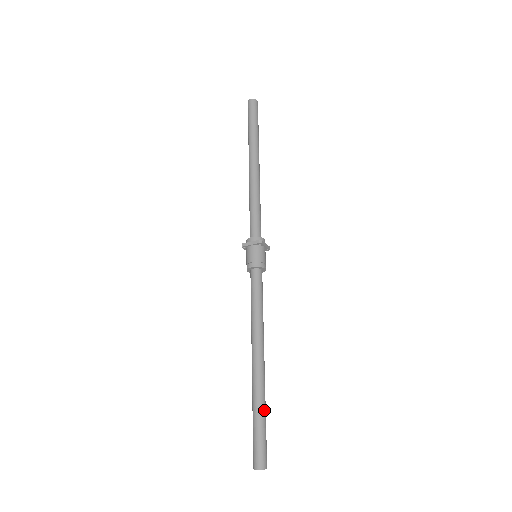
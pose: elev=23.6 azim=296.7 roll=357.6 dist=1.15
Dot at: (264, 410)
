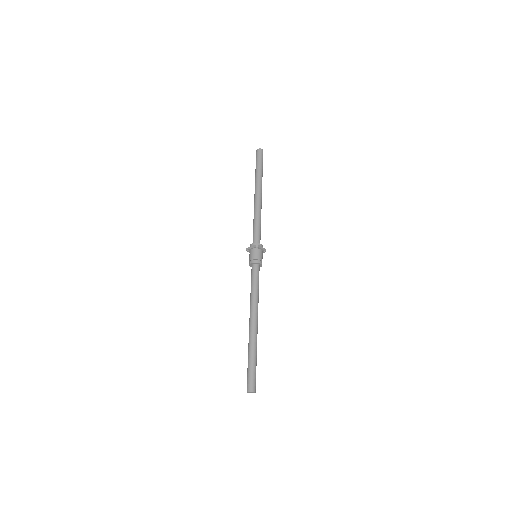
Dot at: (255, 355)
